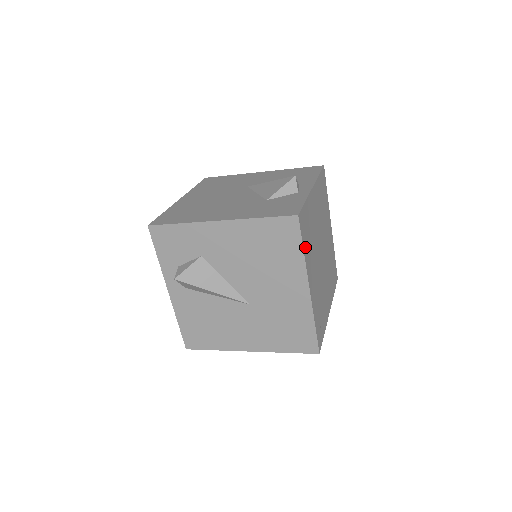
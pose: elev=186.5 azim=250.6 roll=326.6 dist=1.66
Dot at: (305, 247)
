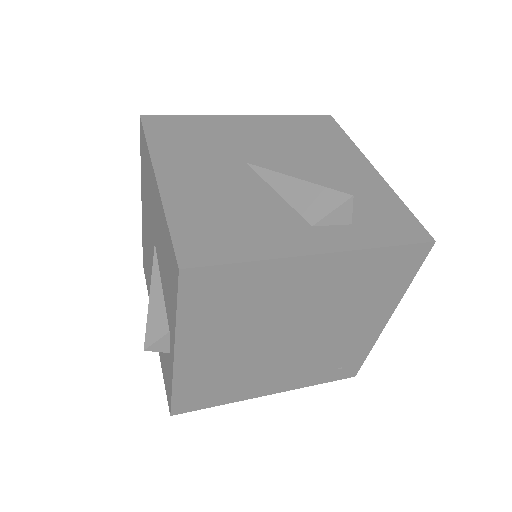
Dot at: (219, 400)
